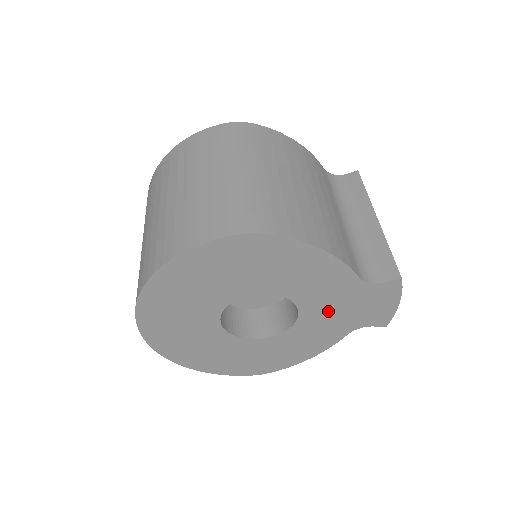
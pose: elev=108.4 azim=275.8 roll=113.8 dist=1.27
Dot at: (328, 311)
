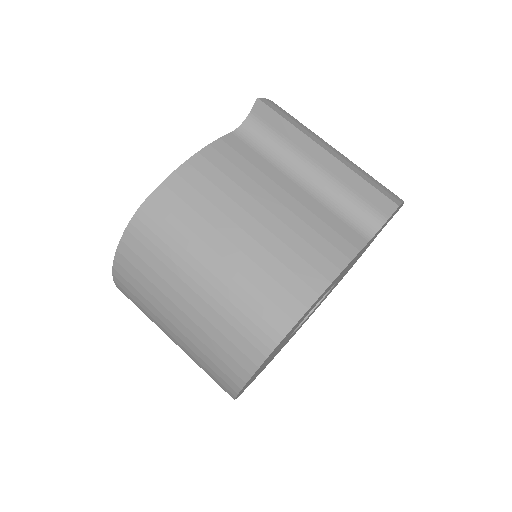
Dot at: occluded
